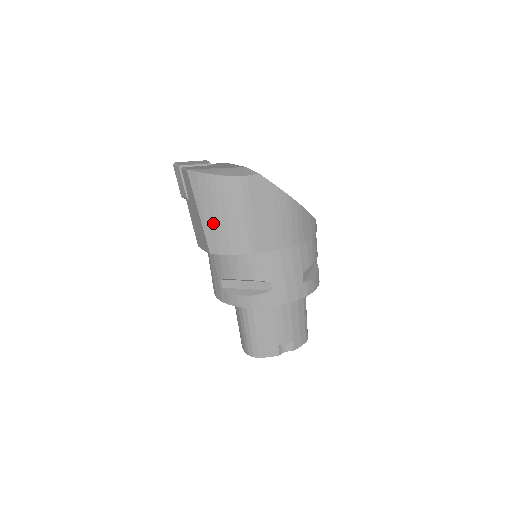
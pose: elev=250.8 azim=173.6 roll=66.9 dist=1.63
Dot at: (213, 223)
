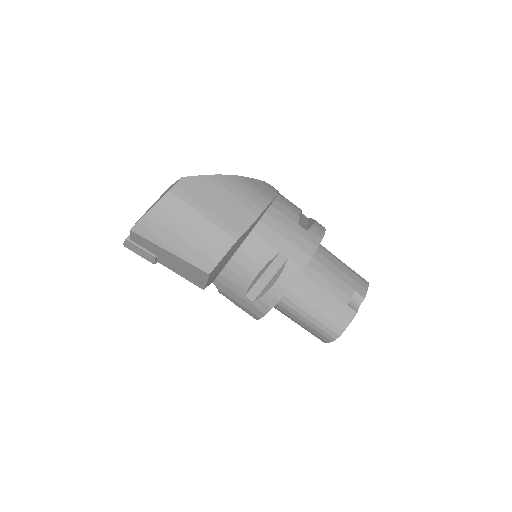
Dot at: (186, 247)
